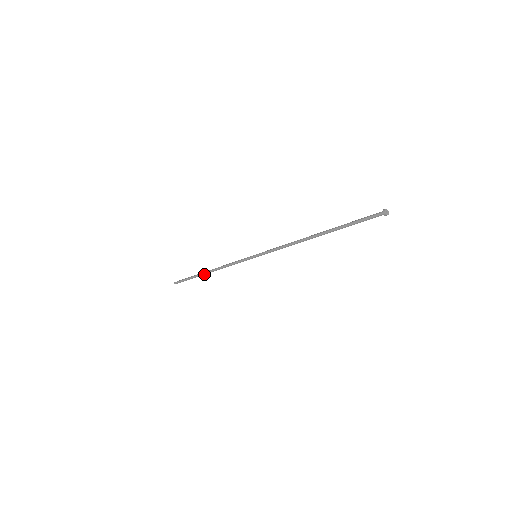
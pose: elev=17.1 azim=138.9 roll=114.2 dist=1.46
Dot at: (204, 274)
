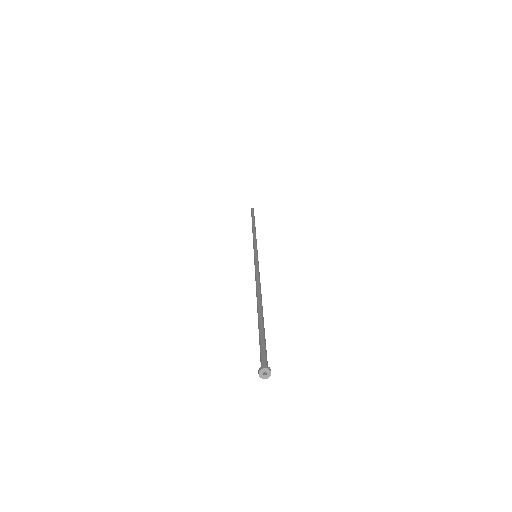
Dot at: occluded
